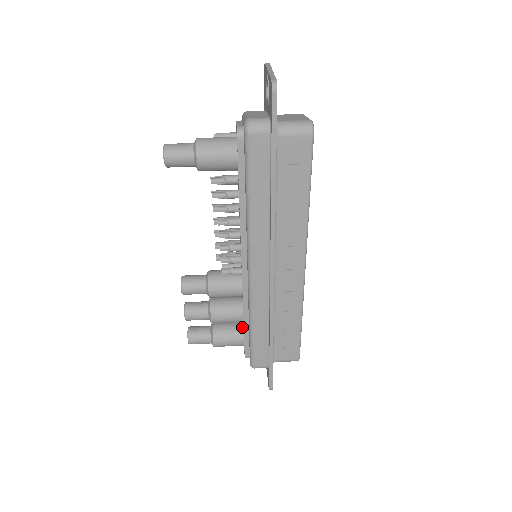
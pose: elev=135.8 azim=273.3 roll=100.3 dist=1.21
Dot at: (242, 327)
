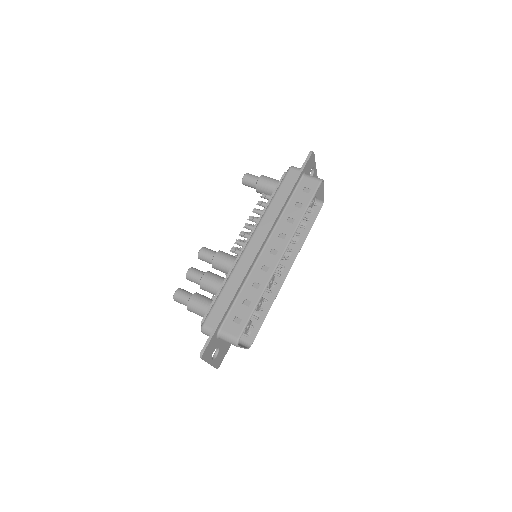
Dot at: occluded
